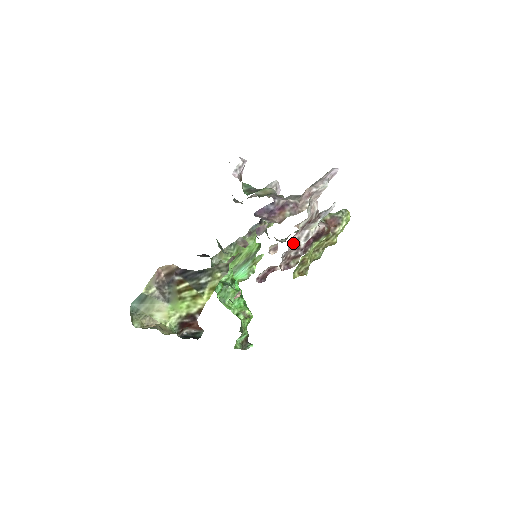
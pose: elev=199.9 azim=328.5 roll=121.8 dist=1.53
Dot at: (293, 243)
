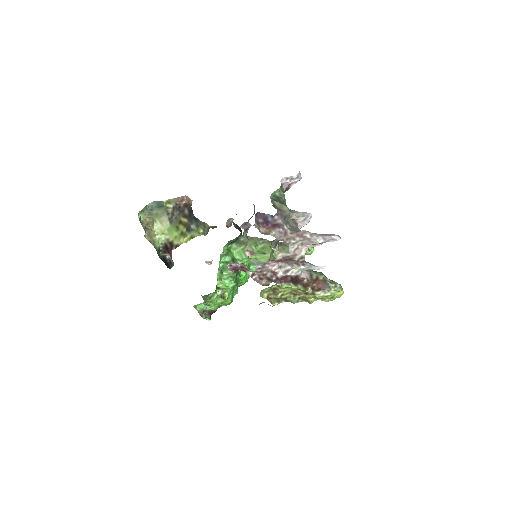
Dot at: (274, 266)
